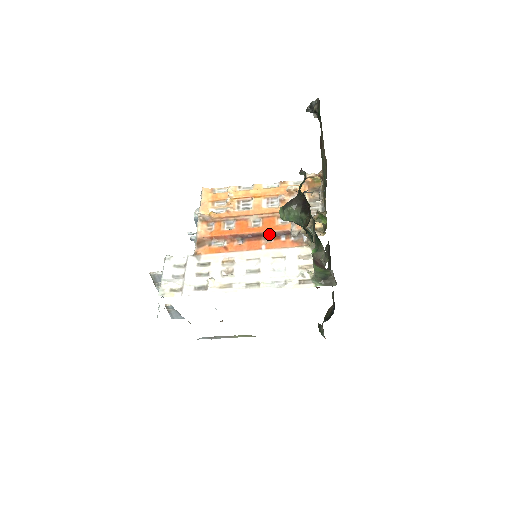
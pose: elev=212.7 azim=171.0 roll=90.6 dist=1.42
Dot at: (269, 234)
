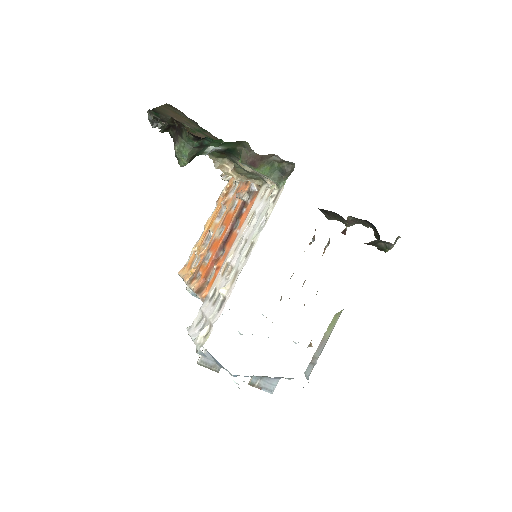
Dot at: (234, 223)
